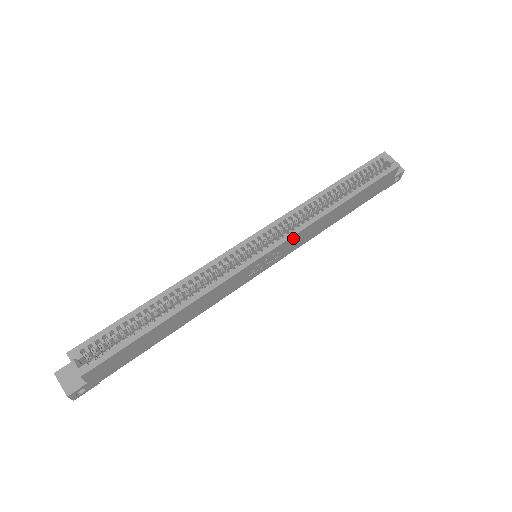
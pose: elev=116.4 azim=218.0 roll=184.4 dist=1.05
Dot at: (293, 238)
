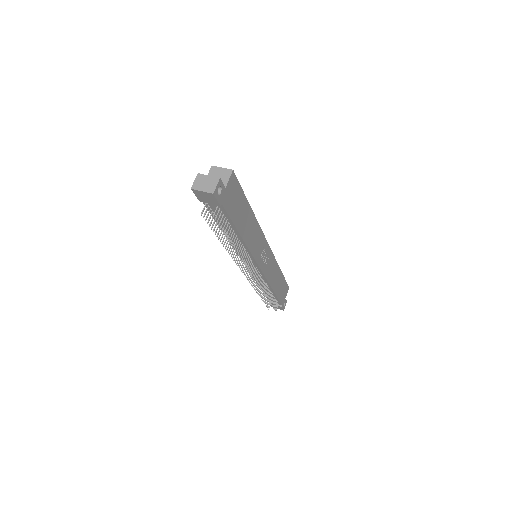
Dot at: (272, 258)
